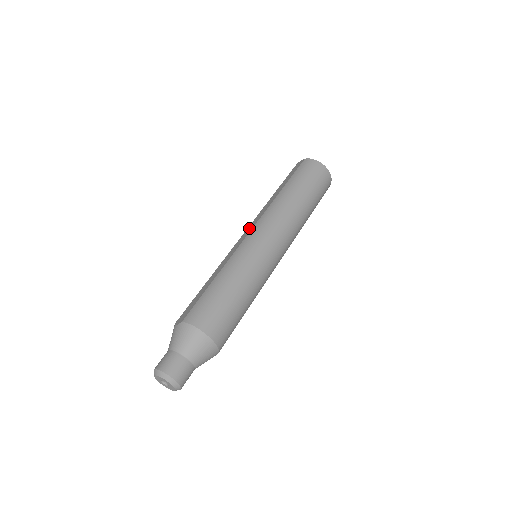
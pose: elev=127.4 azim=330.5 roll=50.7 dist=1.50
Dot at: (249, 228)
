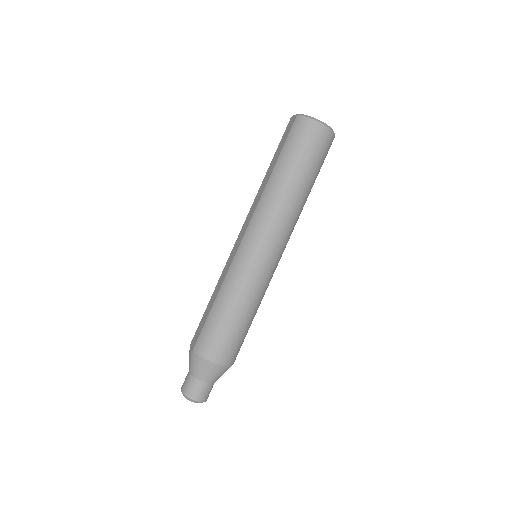
Dot at: (243, 229)
